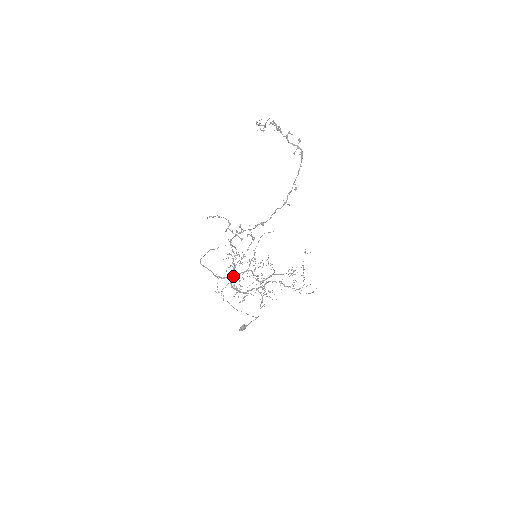
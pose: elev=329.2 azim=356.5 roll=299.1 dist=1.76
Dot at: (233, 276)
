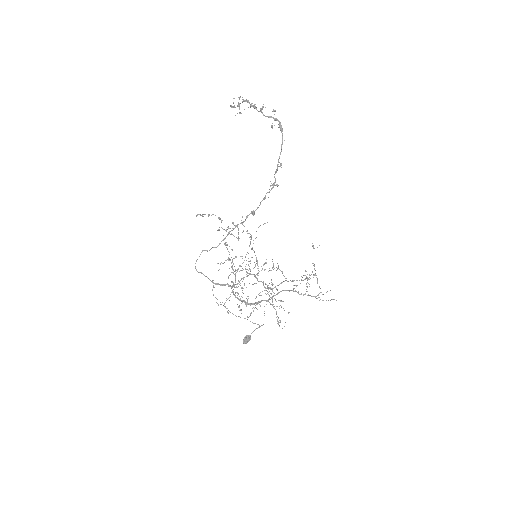
Dot at: (233, 282)
